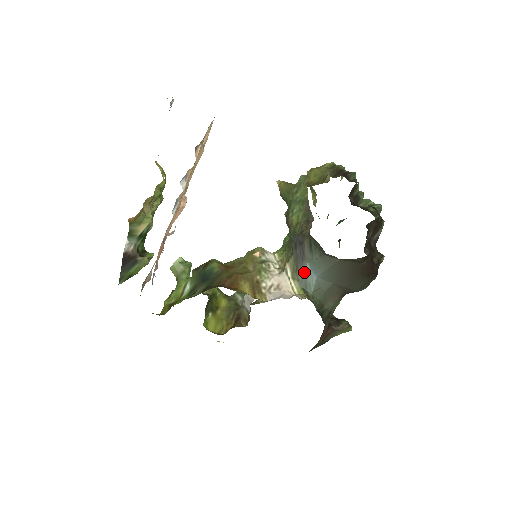
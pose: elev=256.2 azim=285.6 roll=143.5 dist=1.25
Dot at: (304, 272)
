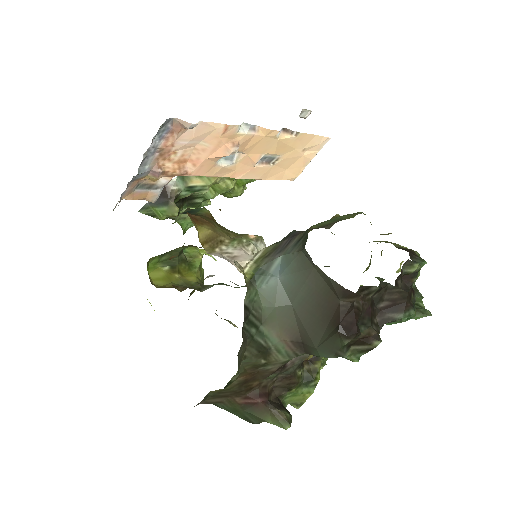
Dot at: (271, 262)
